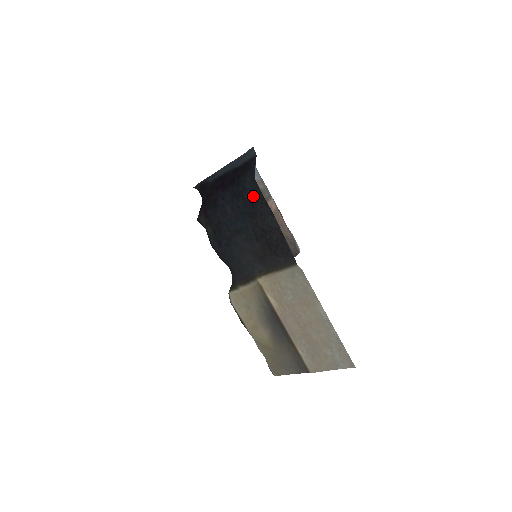
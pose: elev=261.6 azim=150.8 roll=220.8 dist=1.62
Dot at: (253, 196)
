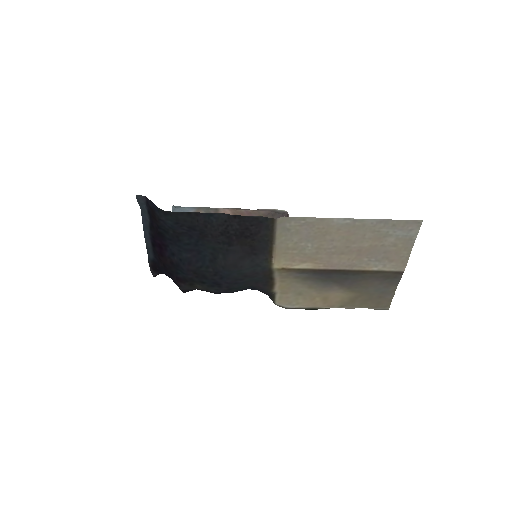
Dot at: (182, 223)
